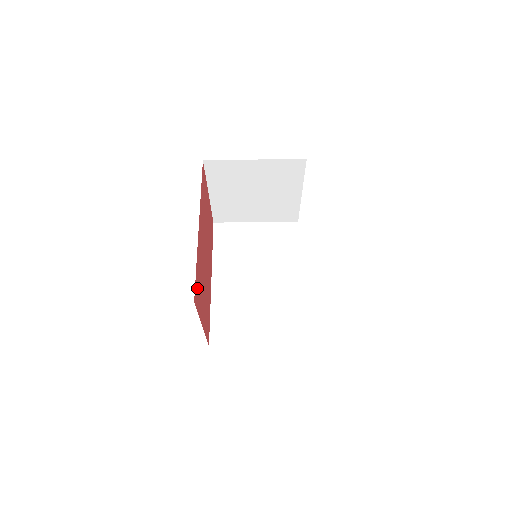
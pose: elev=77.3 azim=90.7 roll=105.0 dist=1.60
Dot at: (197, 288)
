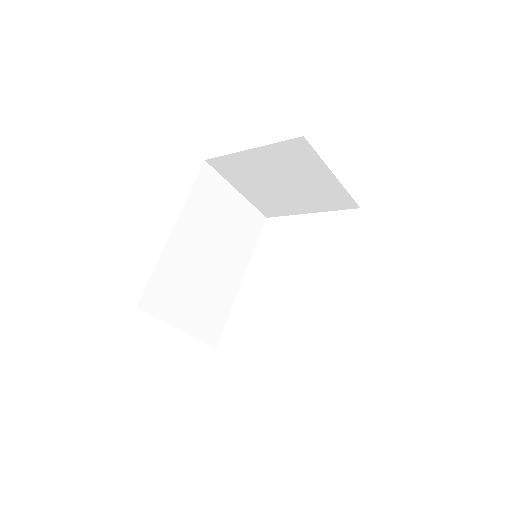
Dot at: occluded
